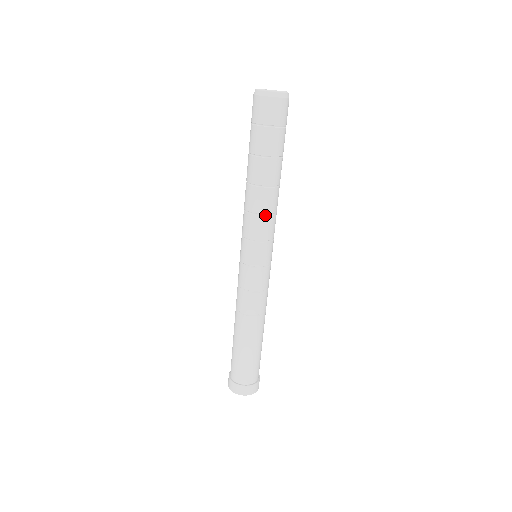
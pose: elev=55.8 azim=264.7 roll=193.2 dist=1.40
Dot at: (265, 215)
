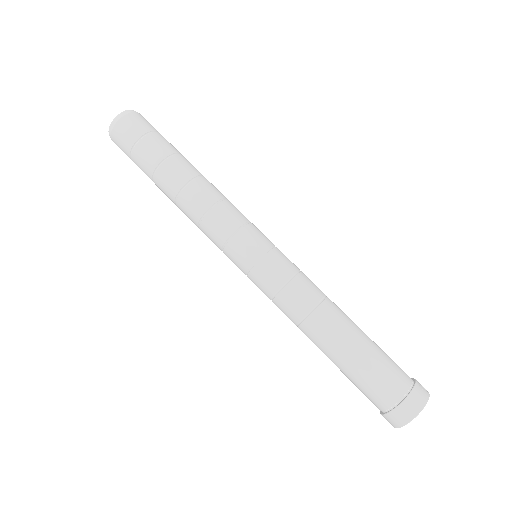
Dot at: (209, 210)
